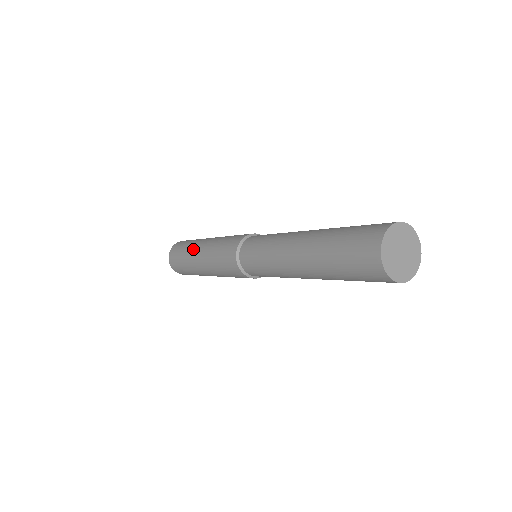
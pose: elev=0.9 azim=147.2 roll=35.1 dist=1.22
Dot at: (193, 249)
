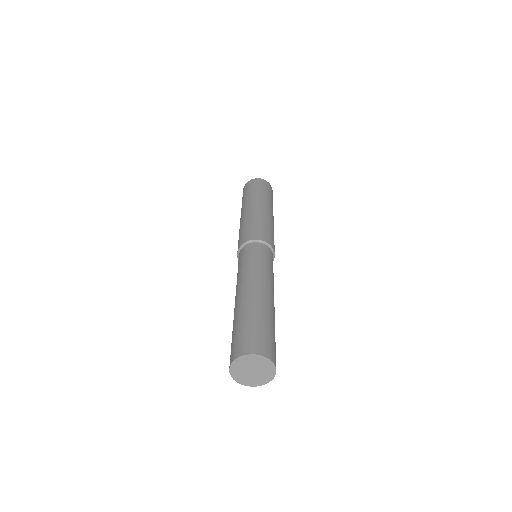
Dot at: (251, 201)
